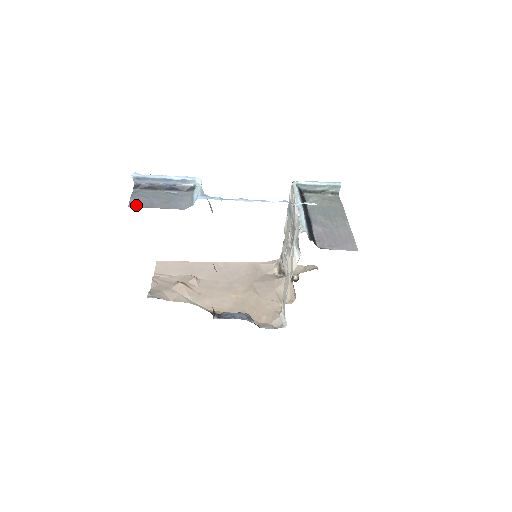
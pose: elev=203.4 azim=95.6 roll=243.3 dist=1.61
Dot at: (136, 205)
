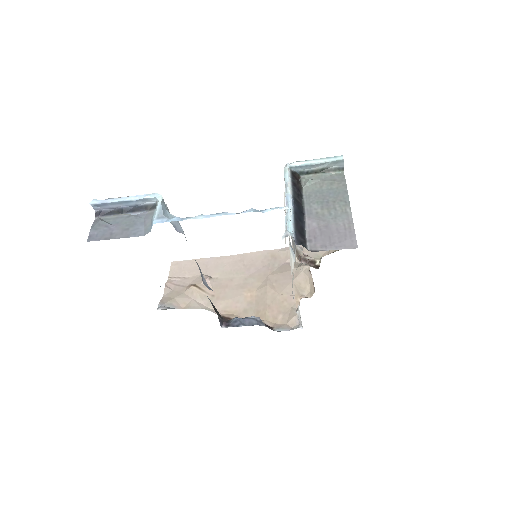
Dot at: (95, 238)
